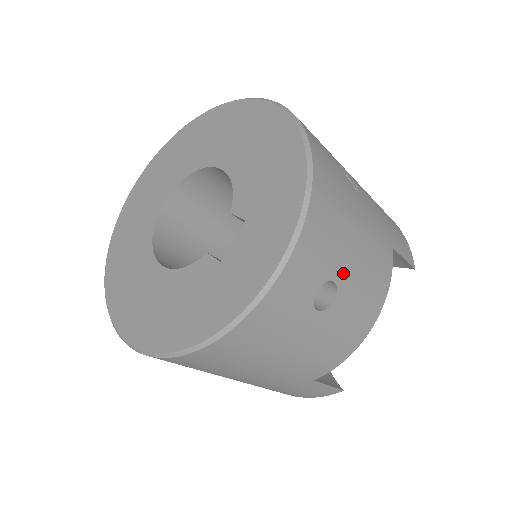
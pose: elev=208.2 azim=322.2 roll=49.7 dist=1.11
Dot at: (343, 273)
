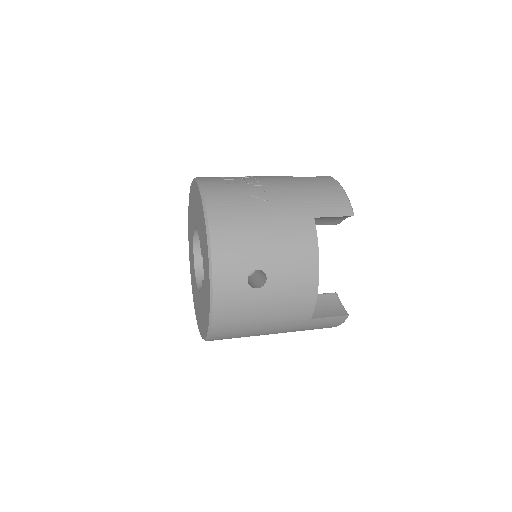
Dot at: (262, 261)
